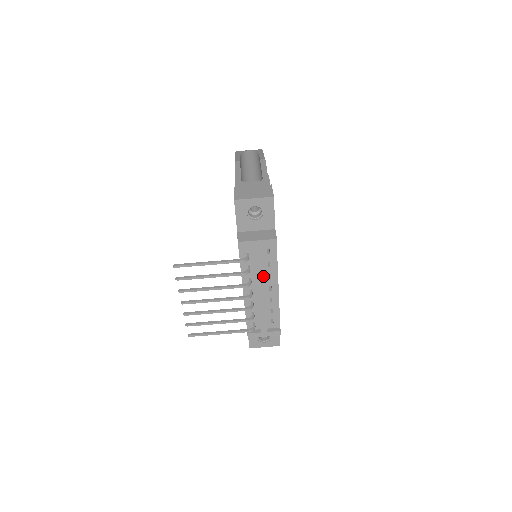
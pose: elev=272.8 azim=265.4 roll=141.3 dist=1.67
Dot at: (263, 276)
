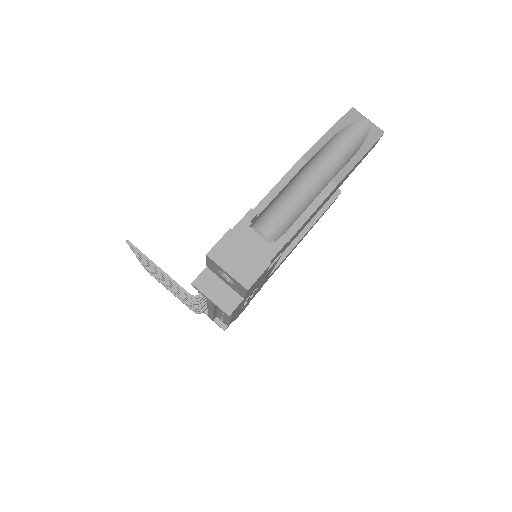
Dot at: occluded
